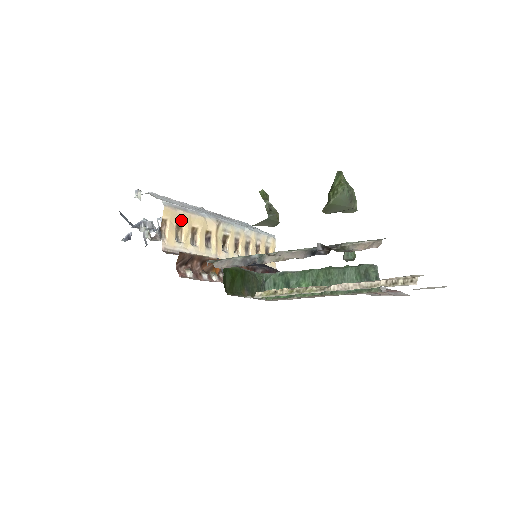
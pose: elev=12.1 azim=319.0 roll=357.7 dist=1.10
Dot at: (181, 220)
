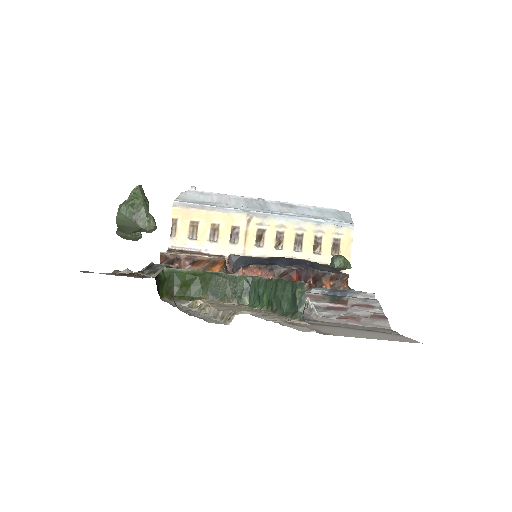
Dot at: (196, 218)
